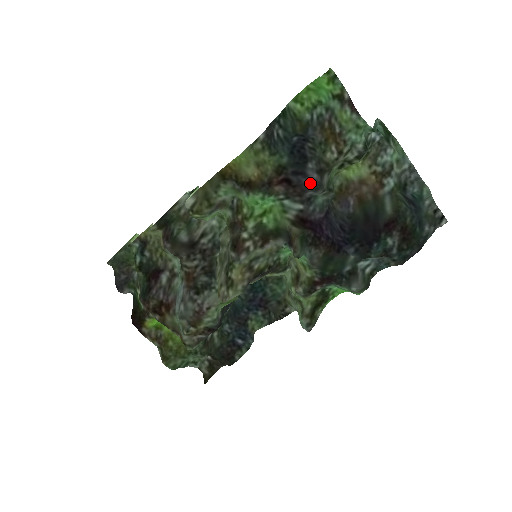
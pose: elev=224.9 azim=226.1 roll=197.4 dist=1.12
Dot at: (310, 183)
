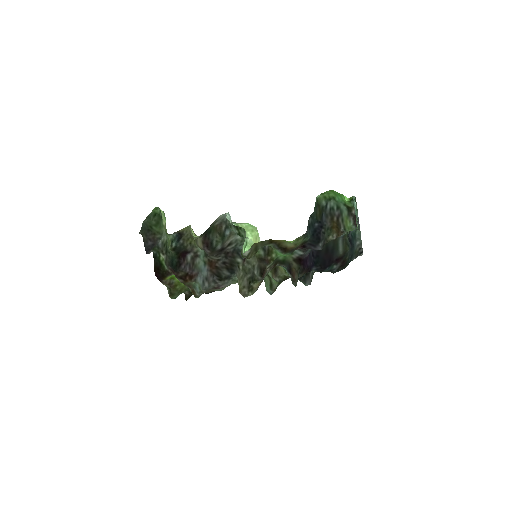
Dot at: occluded
